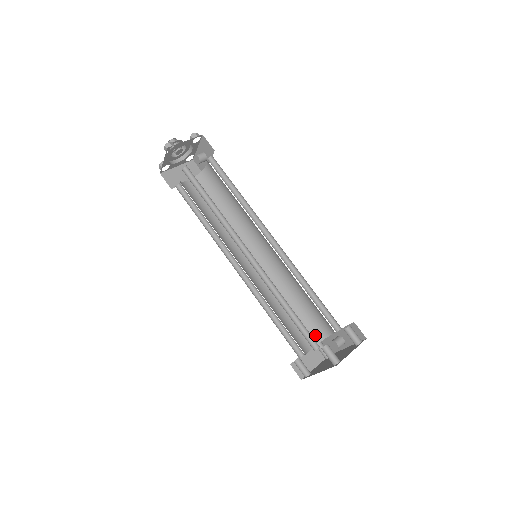
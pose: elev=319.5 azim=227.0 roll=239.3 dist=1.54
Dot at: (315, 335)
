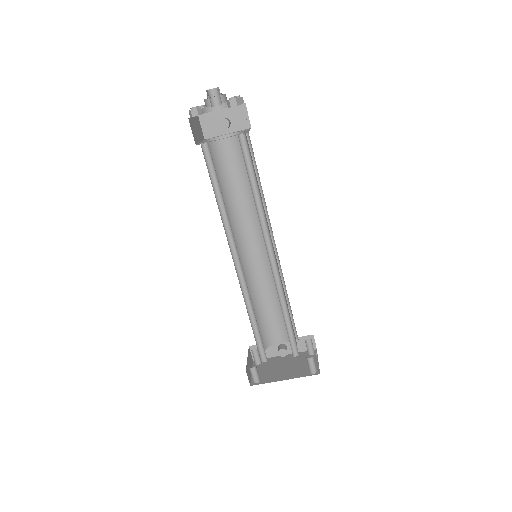
Dot at: (265, 342)
